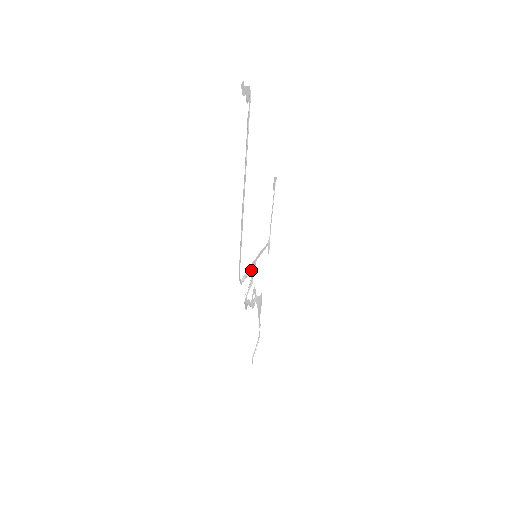
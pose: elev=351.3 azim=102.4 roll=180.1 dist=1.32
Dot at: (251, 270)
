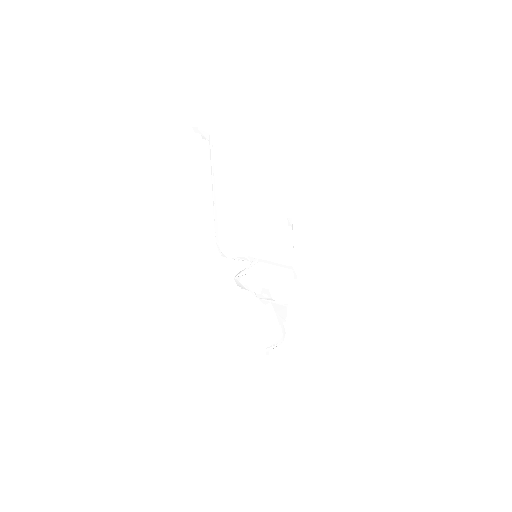
Dot at: occluded
